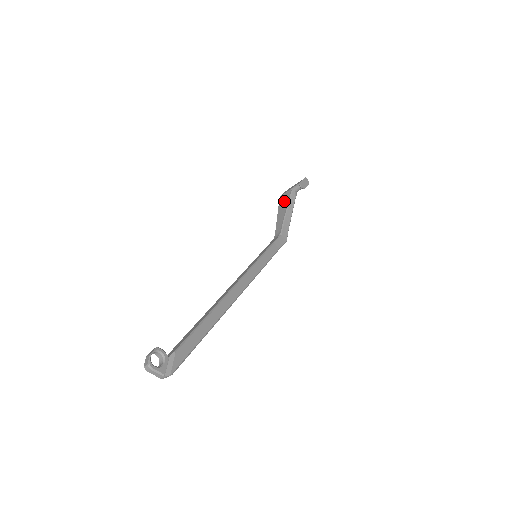
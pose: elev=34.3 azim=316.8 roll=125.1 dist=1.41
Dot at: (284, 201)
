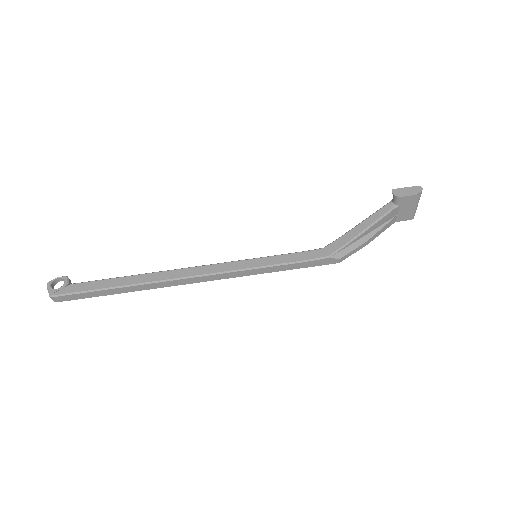
Dot at: occluded
